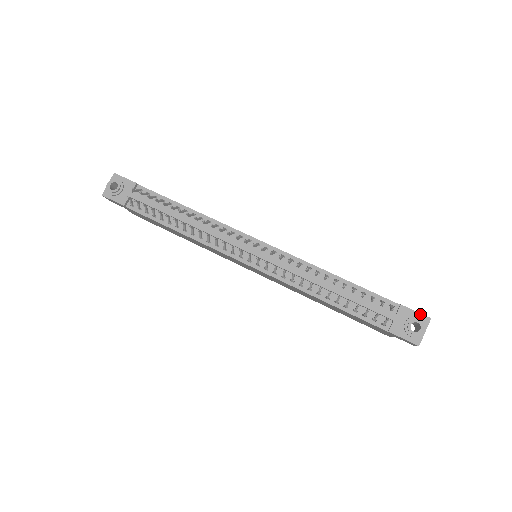
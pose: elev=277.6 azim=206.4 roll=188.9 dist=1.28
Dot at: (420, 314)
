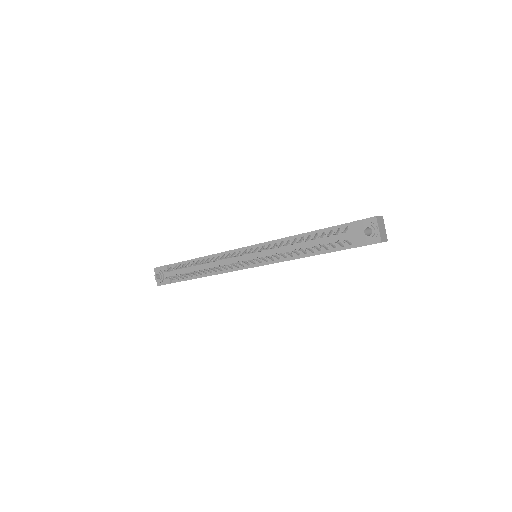
Dot at: (367, 219)
